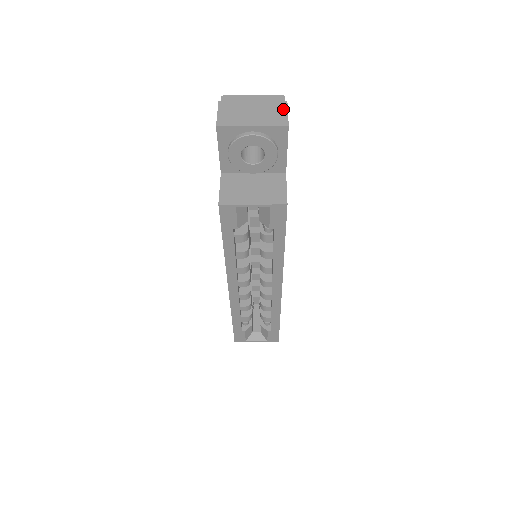
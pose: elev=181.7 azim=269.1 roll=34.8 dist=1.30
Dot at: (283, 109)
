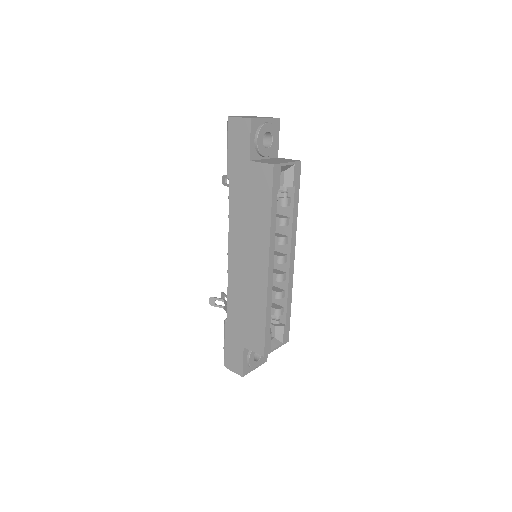
Dot at: occluded
